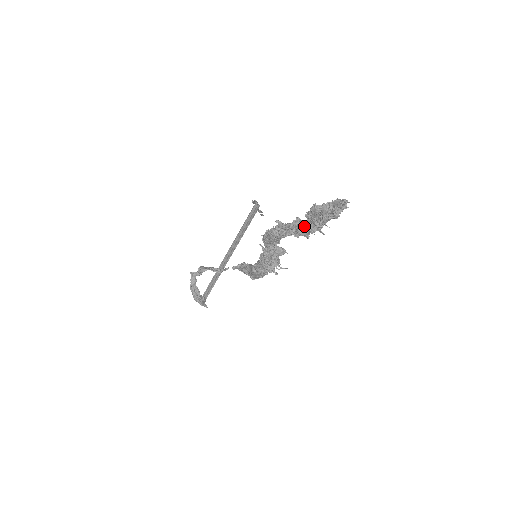
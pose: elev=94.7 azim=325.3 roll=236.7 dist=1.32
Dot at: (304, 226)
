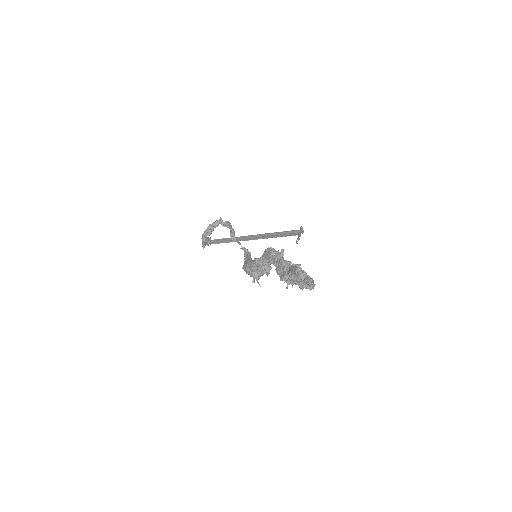
Dot at: (284, 270)
